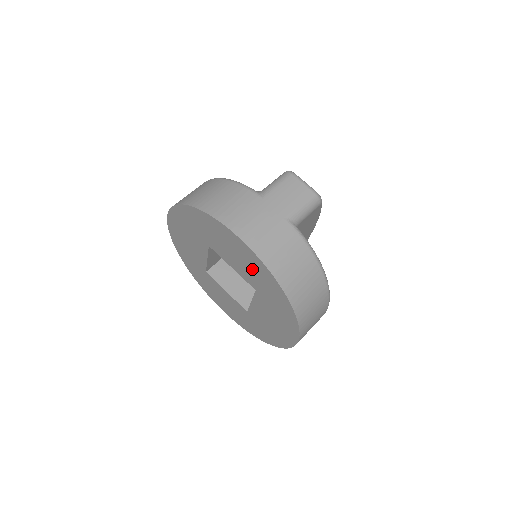
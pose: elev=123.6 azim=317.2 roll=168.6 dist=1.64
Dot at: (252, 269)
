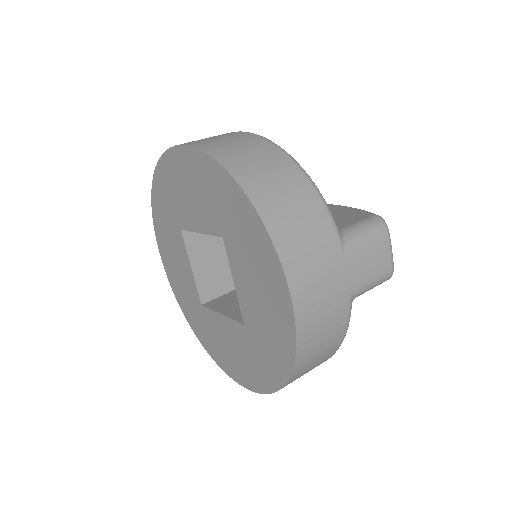
Dot at: (268, 322)
